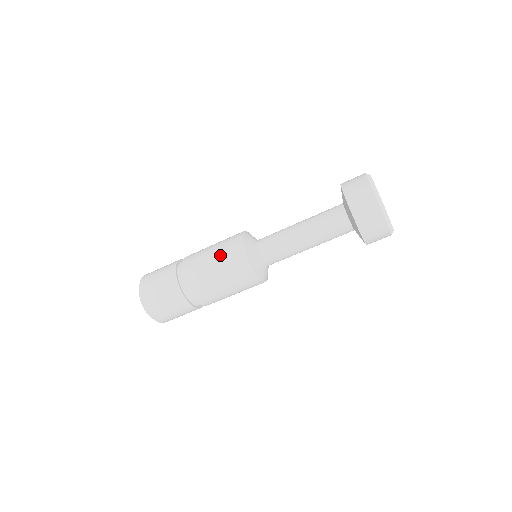
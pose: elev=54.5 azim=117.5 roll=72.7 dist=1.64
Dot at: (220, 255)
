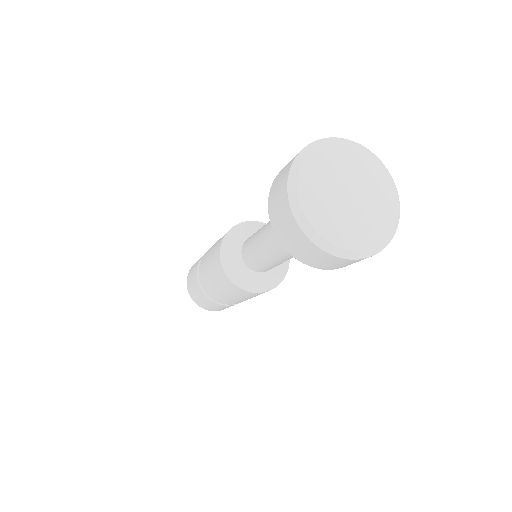
Dot at: (215, 279)
